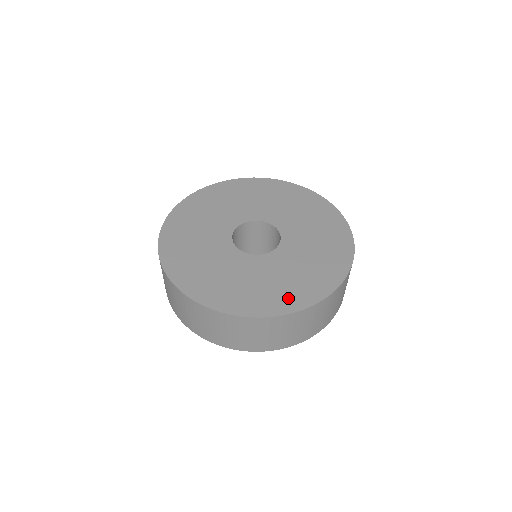
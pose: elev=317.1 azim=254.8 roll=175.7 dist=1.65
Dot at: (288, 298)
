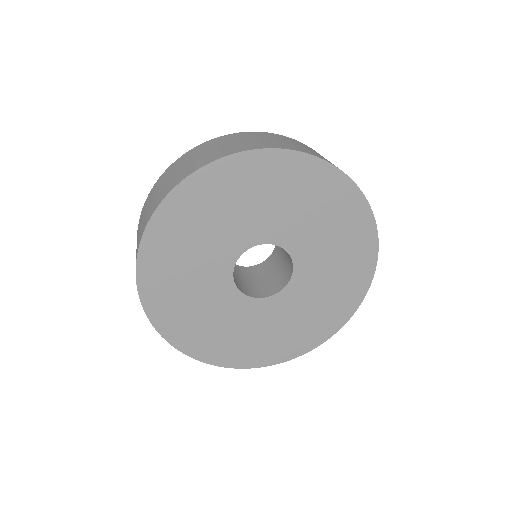
Dot at: (300, 341)
